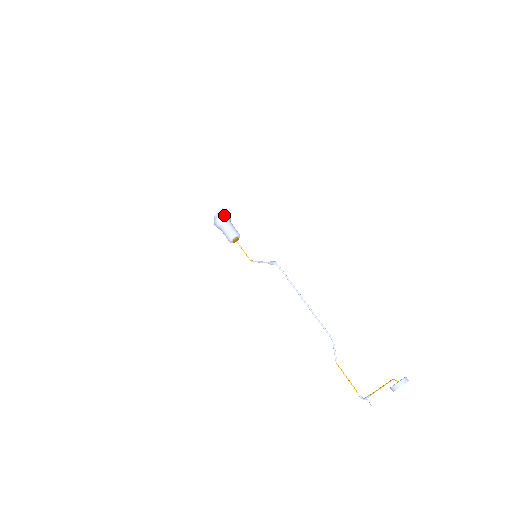
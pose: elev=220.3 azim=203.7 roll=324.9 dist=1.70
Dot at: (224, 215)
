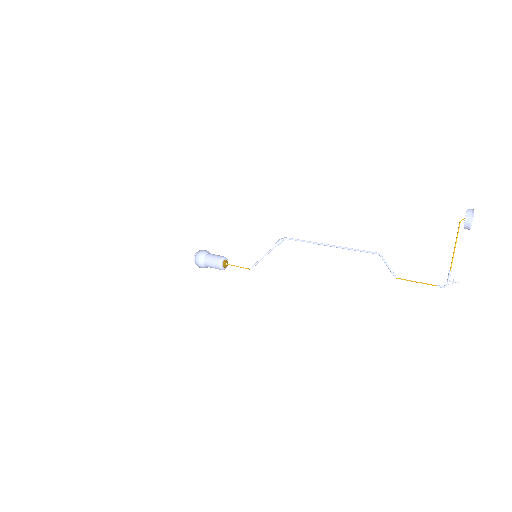
Dot at: (205, 250)
